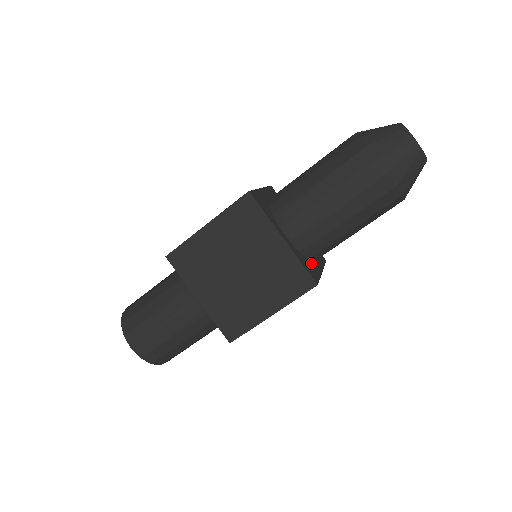
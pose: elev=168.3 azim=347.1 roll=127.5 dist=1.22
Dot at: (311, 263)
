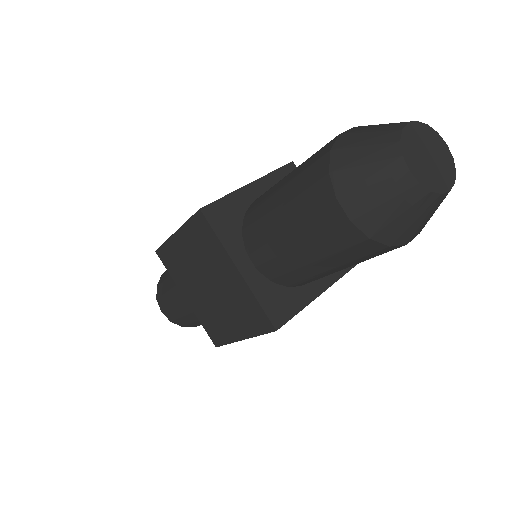
Dot at: (293, 290)
